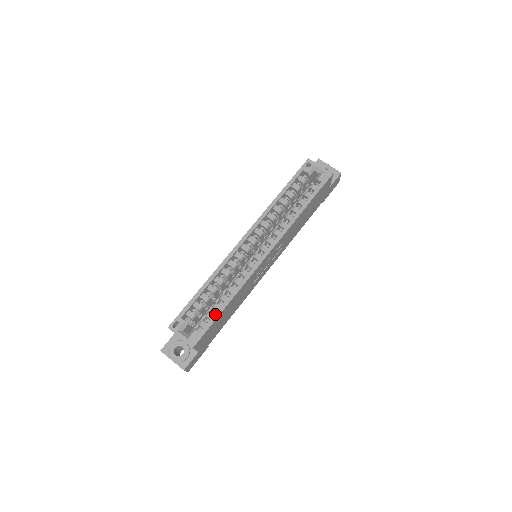
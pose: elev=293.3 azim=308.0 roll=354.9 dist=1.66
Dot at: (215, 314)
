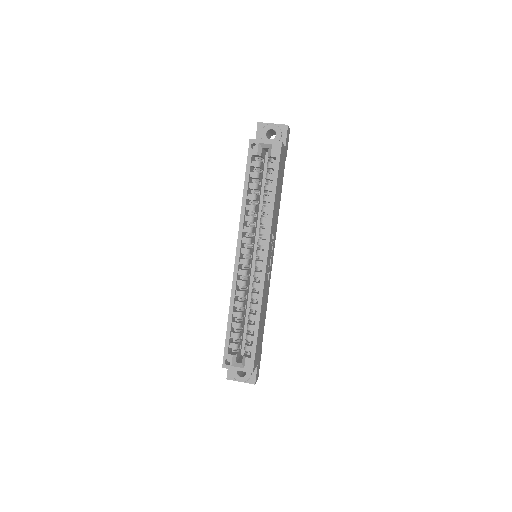
Dot at: (254, 336)
